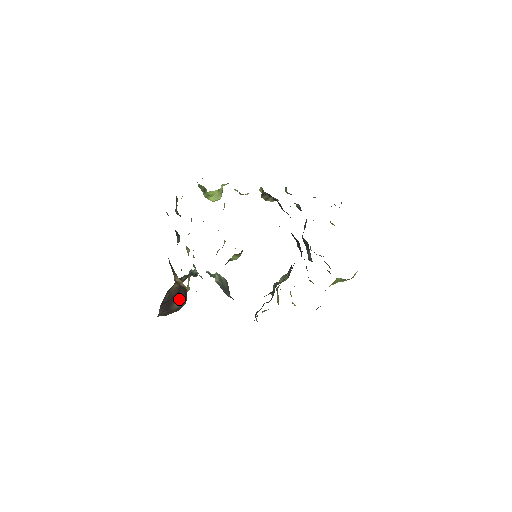
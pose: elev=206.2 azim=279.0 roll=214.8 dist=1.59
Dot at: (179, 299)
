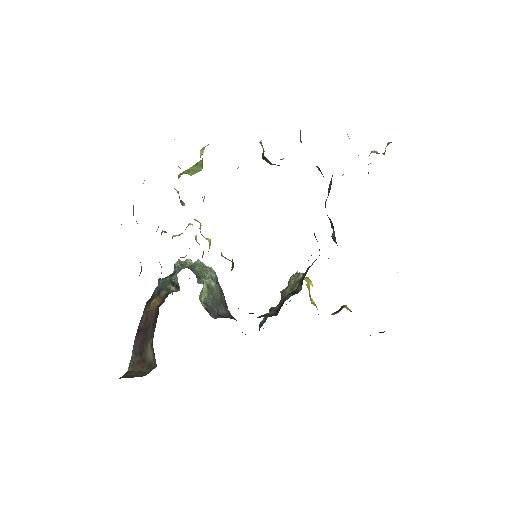
Dot at: (152, 347)
